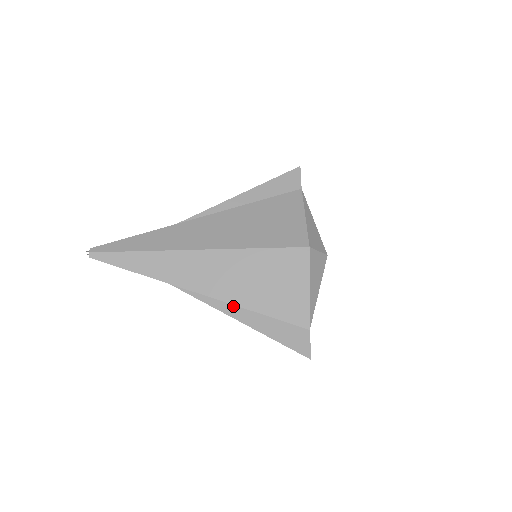
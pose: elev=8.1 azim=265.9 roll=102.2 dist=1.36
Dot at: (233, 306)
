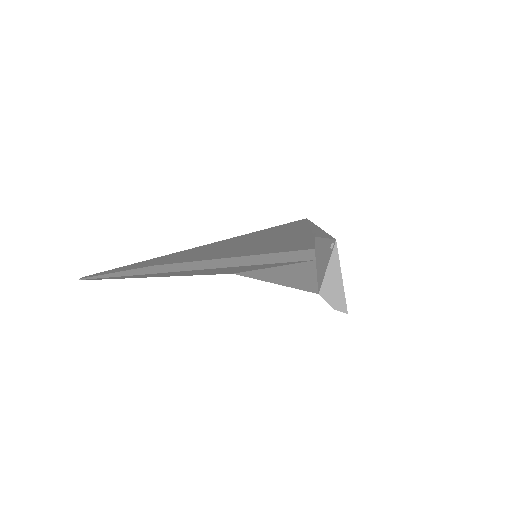
Dot at: occluded
